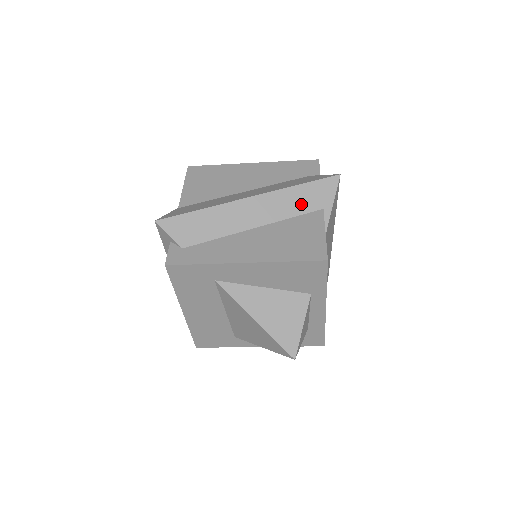
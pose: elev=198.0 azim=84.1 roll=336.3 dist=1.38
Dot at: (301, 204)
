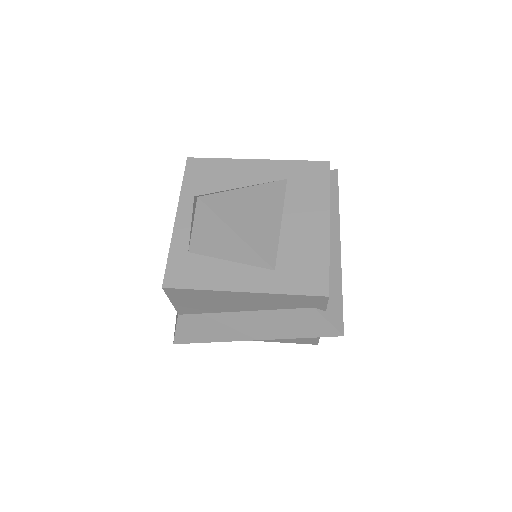
Dot at: occluded
